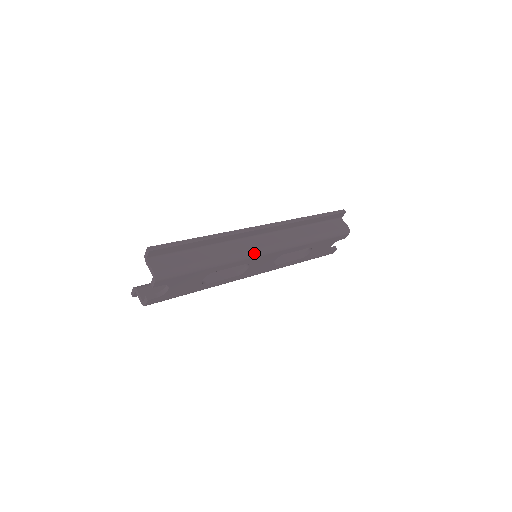
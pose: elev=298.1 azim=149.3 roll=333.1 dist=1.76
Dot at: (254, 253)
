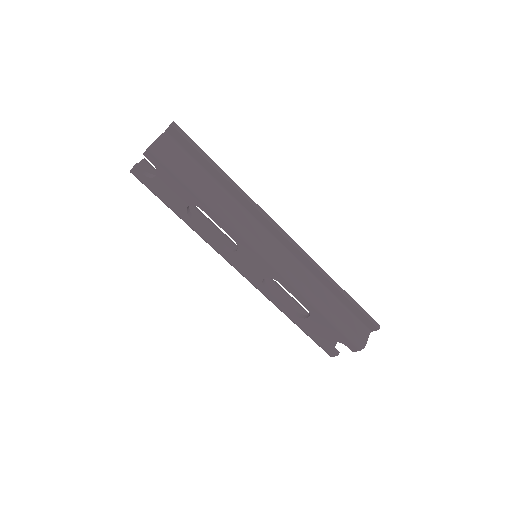
Dot at: (250, 239)
